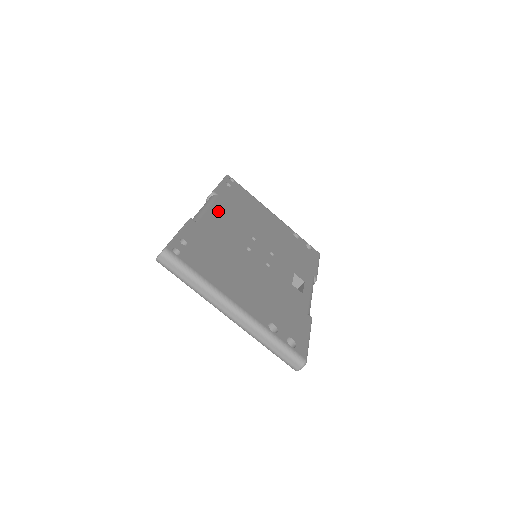
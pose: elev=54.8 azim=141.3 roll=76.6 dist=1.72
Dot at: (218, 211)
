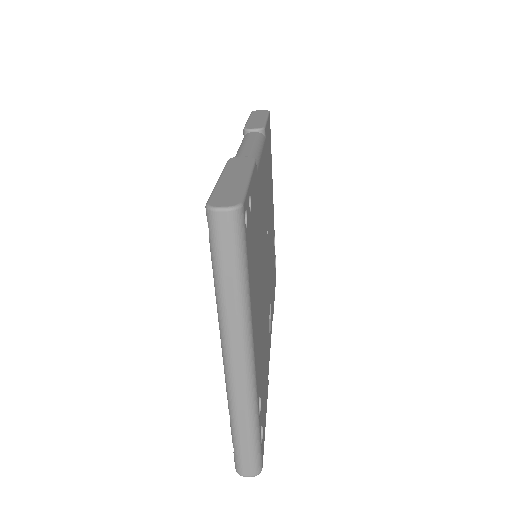
Dot at: occluded
